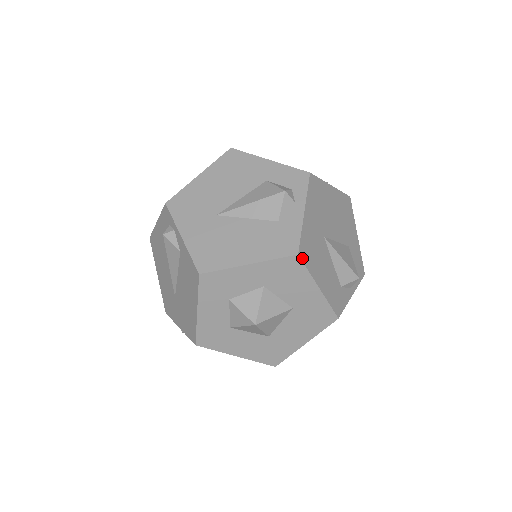
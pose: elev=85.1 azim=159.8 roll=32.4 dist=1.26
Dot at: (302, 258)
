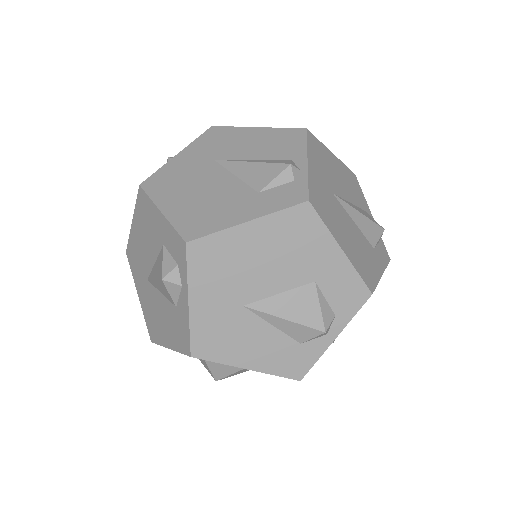
Dot at: (200, 356)
